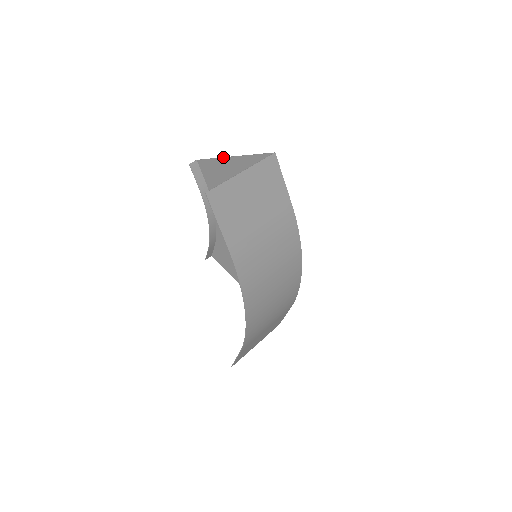
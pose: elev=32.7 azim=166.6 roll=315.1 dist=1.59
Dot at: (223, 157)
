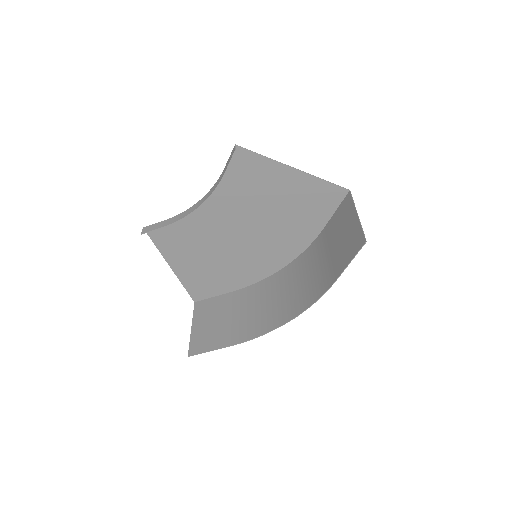
Dot at: occluded
